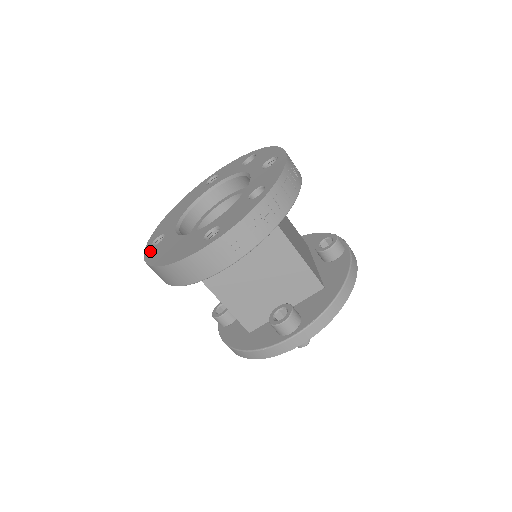
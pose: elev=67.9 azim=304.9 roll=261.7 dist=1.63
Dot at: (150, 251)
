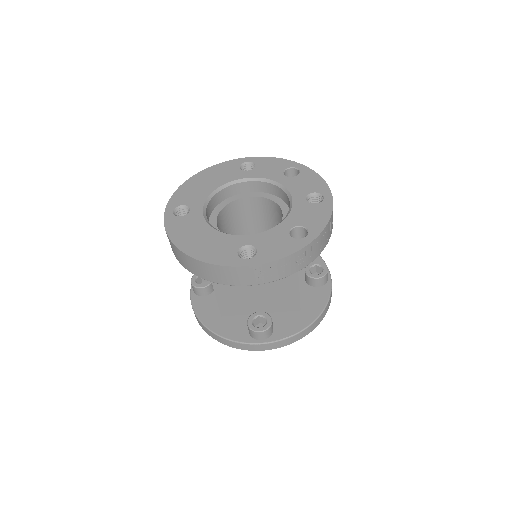
Dot at: (172, 221)
